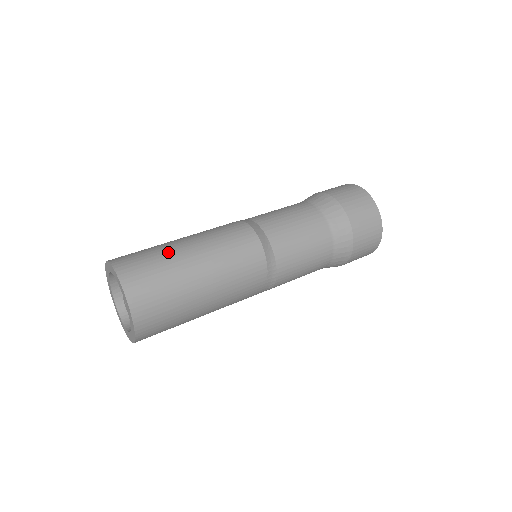
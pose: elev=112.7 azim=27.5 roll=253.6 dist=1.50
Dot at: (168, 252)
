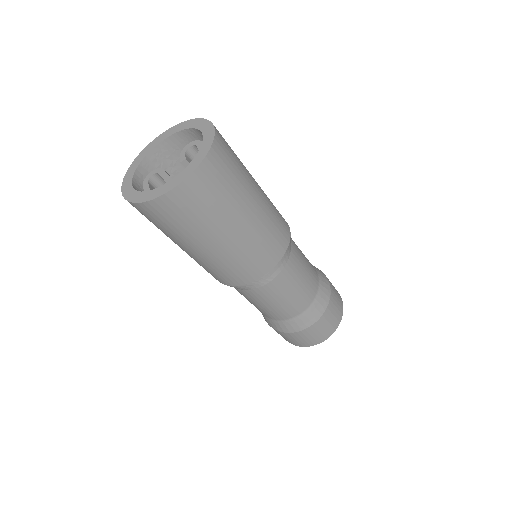
Dot at: occluded
